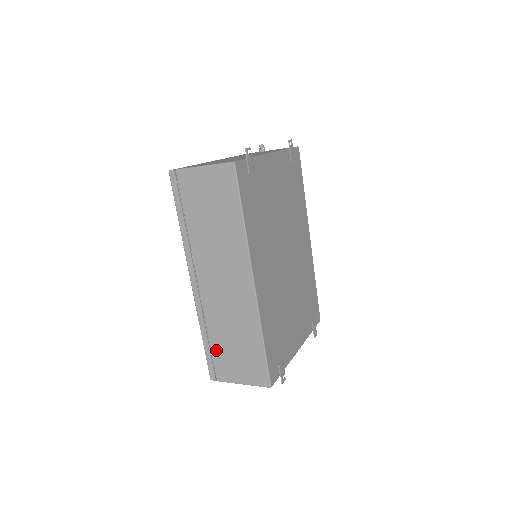
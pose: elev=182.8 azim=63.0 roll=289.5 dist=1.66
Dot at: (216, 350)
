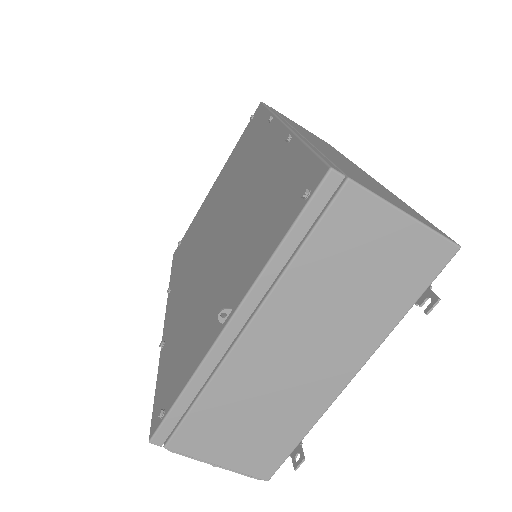
Dot at: (336, 163)
